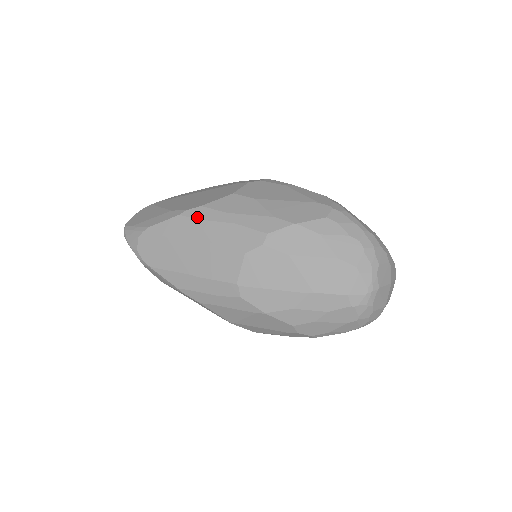
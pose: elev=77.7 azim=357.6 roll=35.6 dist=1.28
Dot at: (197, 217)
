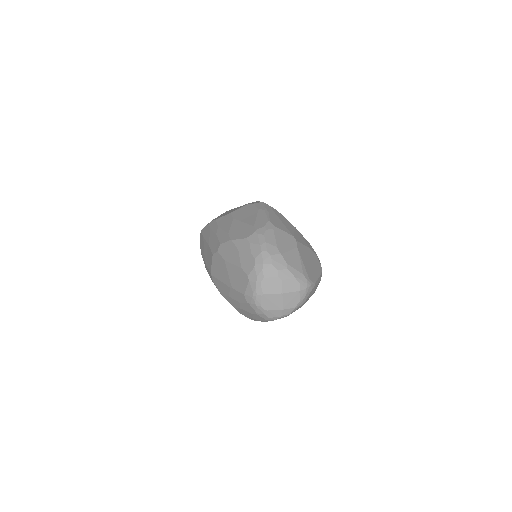
Dot at: (211, 227)
